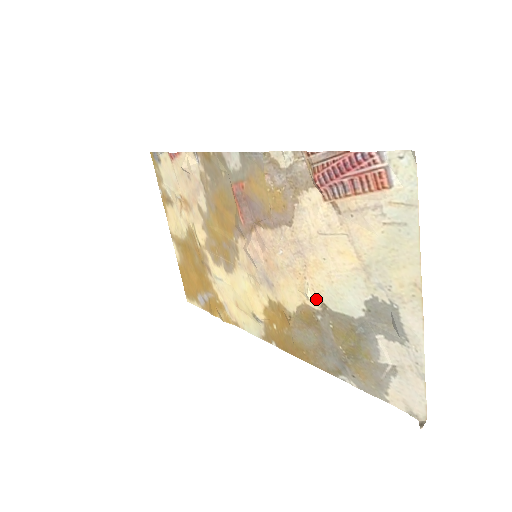
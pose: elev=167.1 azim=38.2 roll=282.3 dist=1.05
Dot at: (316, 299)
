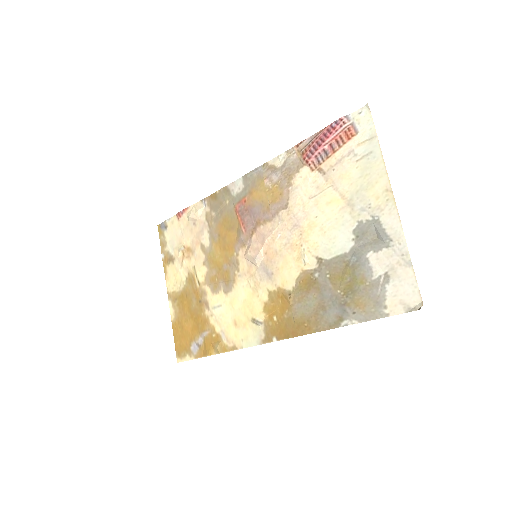
Dot at: (312, 259)
